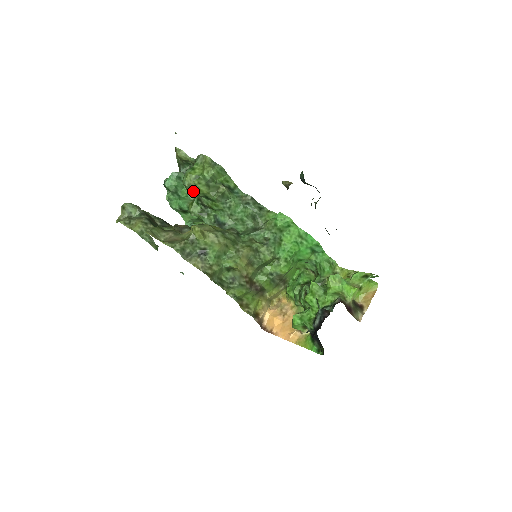
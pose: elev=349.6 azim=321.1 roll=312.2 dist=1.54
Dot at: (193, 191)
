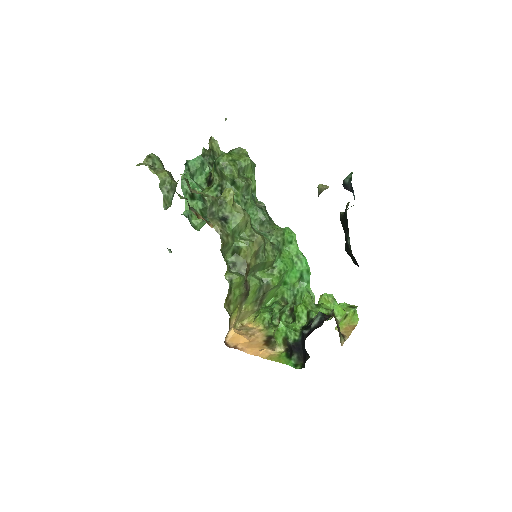
Dot at: (225, 170)
